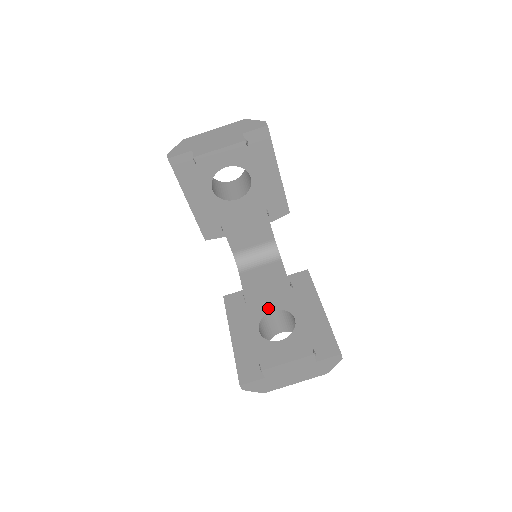
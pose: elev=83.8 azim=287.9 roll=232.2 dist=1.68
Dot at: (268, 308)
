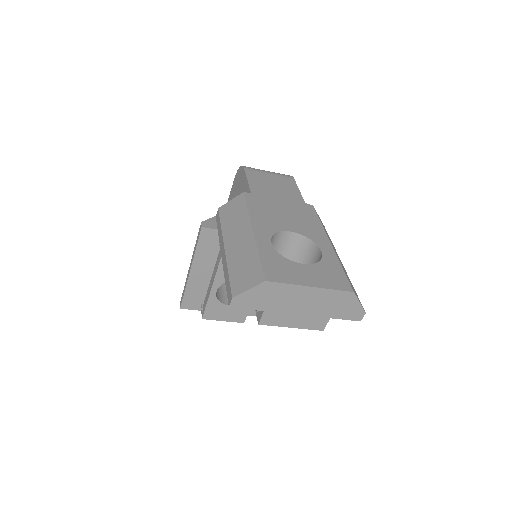
Dot at: occluded
